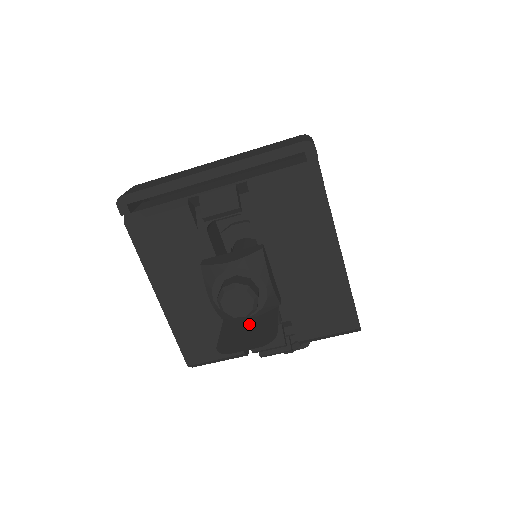
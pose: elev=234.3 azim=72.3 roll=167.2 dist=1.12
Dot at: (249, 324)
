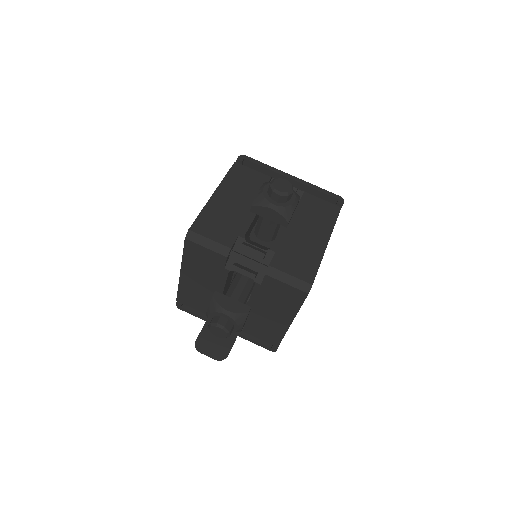
Dot at: (274, 204)
